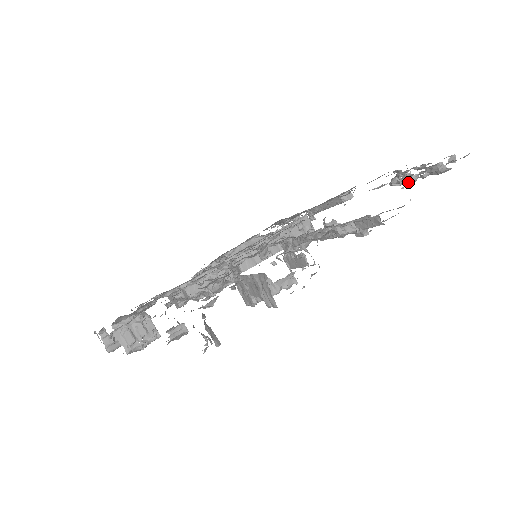
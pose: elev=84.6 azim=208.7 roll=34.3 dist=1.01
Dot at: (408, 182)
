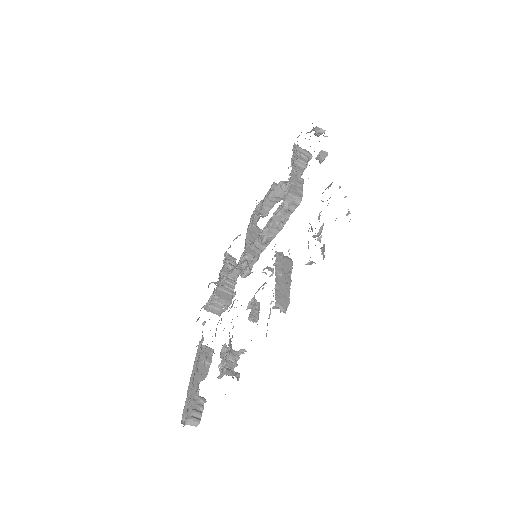
Dot at: (314, 236)
